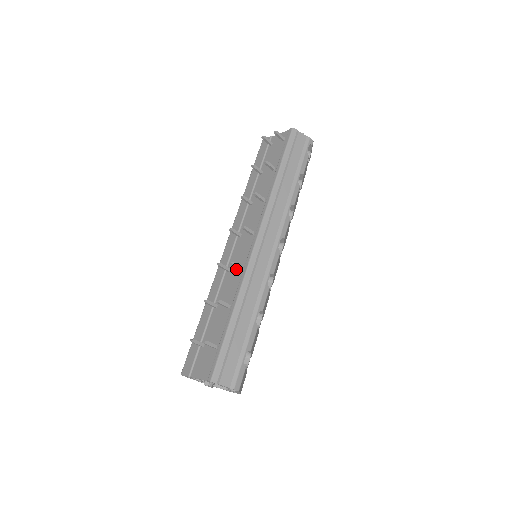
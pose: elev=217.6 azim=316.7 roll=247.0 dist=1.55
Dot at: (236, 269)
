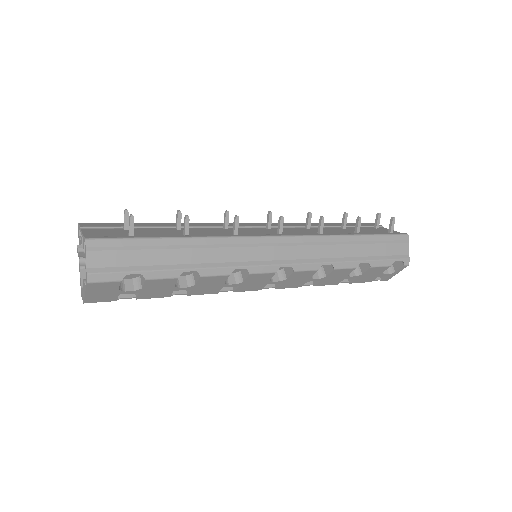
Dot at: (232, 232)
